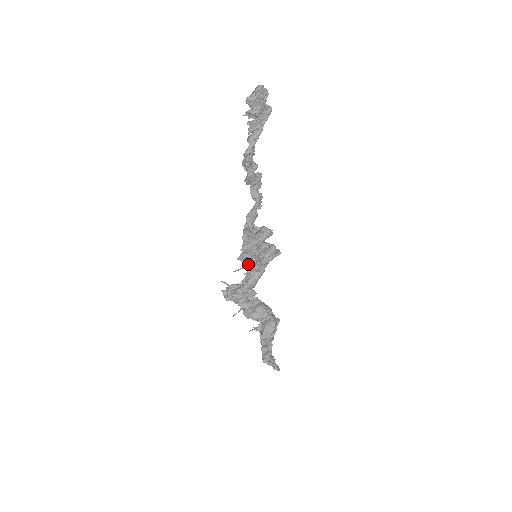
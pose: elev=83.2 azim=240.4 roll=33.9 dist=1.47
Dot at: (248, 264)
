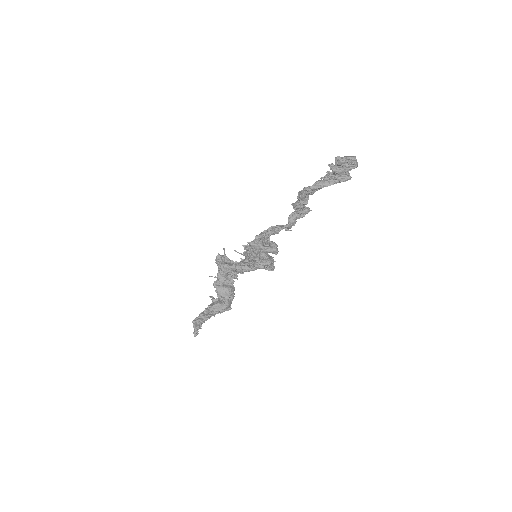
Dot at: (247, 255)
